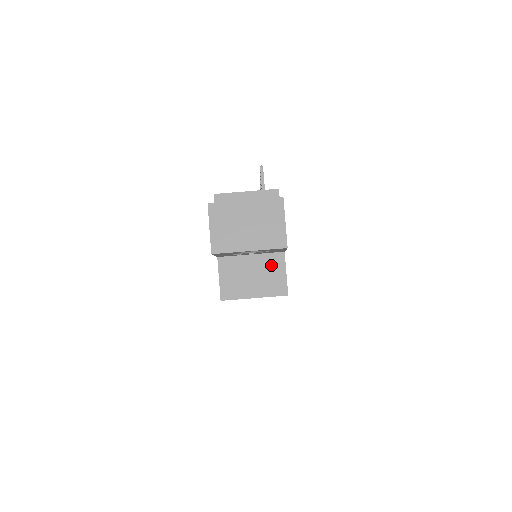
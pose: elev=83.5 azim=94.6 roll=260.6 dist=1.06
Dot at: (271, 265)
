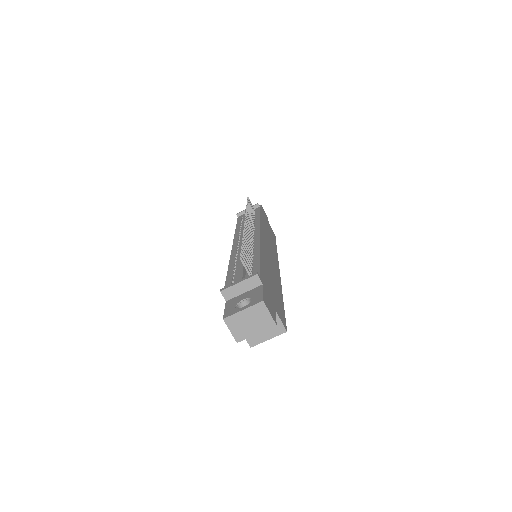
Dot at: occluded
